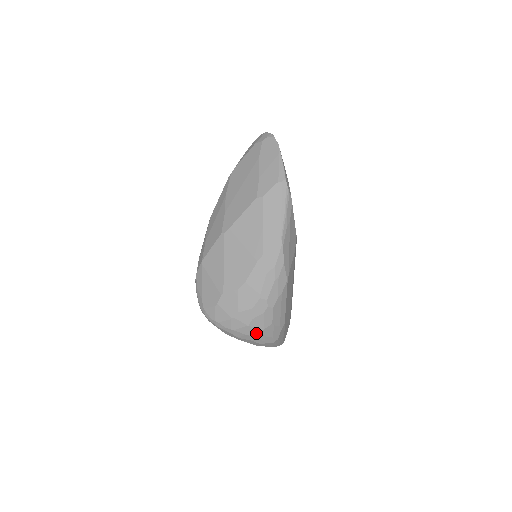
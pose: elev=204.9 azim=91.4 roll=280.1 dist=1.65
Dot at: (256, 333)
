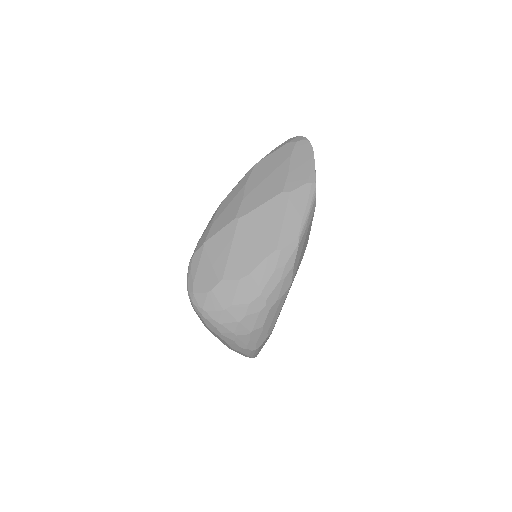
Dot at: (243, 333)
